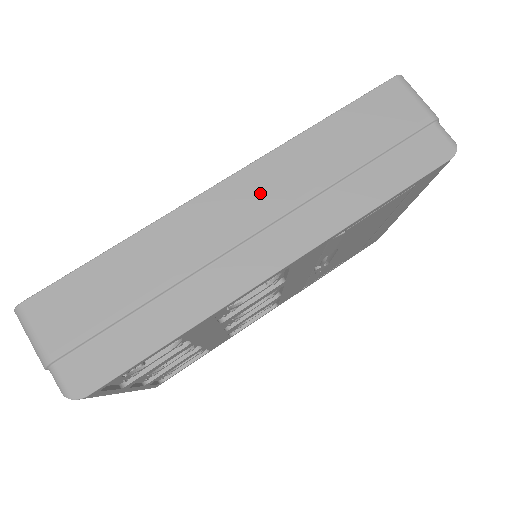
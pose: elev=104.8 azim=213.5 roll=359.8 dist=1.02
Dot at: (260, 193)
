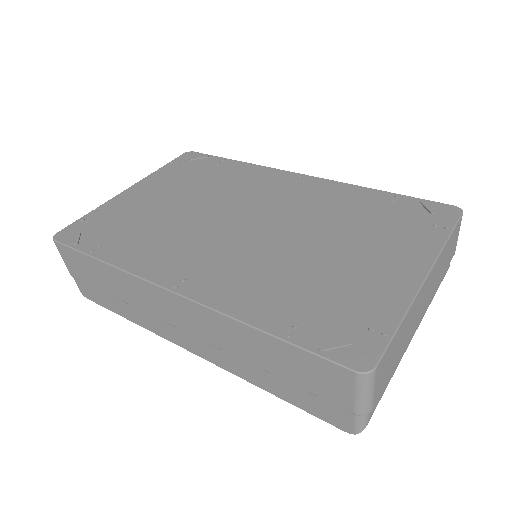
Dot at: (194, 320)
